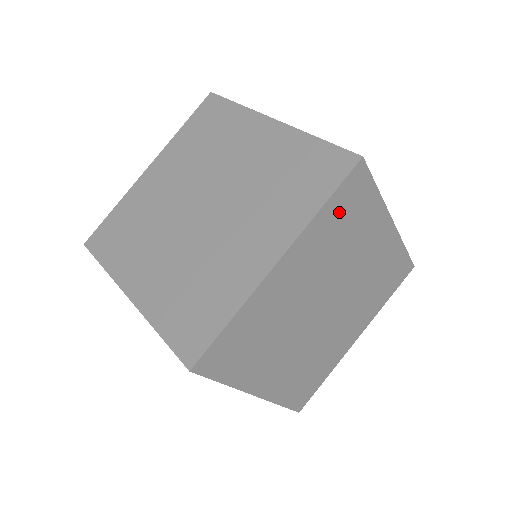
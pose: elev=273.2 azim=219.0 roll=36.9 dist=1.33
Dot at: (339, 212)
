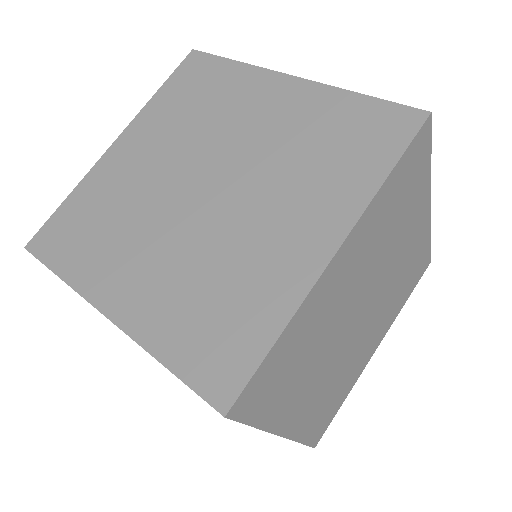
Dot at: (398, 186)
